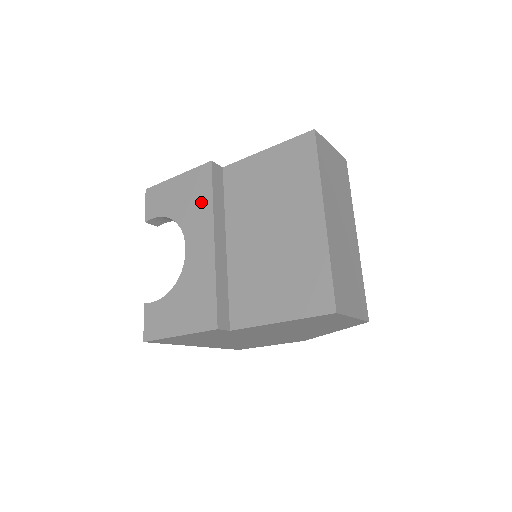
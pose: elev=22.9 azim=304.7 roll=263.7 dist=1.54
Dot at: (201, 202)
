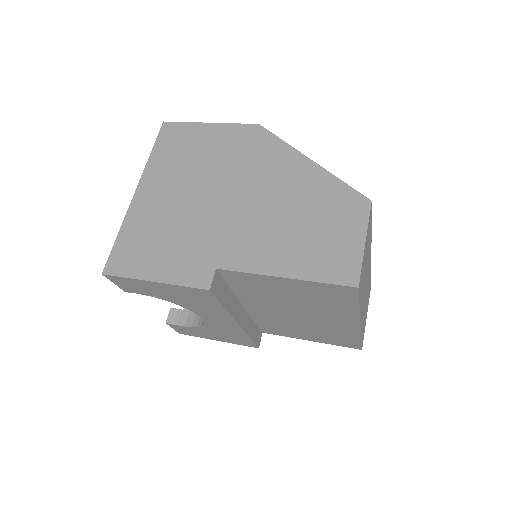
Dot at: (209, 306)
